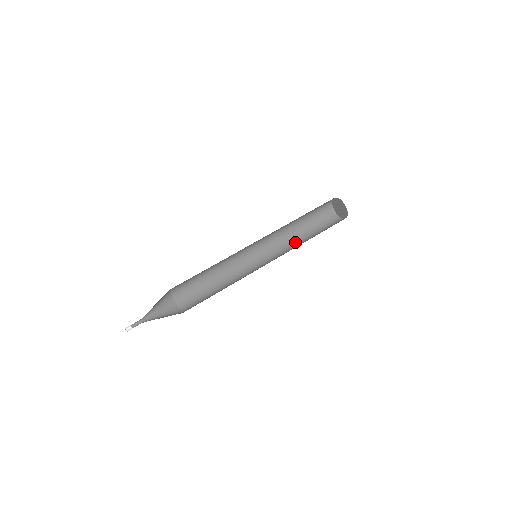
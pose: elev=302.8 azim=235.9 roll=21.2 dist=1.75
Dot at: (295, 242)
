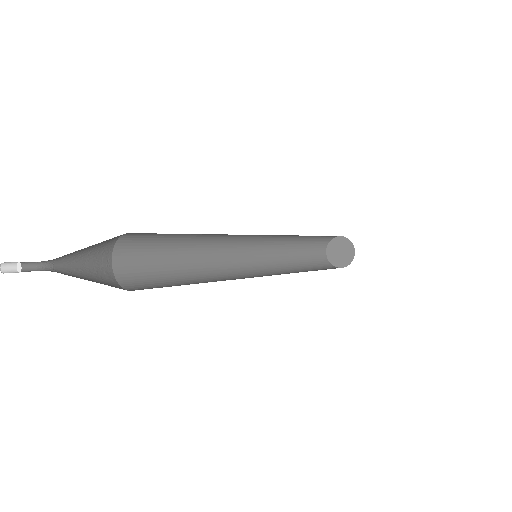
Dot at: occluded
